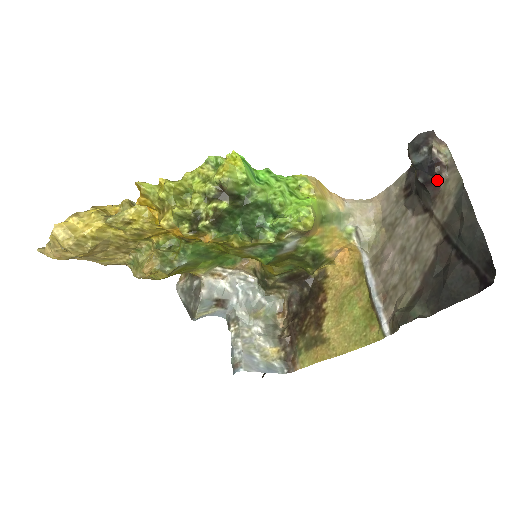
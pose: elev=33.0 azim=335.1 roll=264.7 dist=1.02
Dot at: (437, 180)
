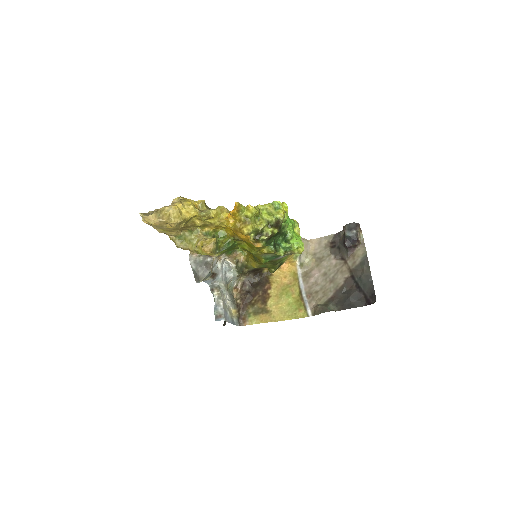
Dot at: (354, 247)
